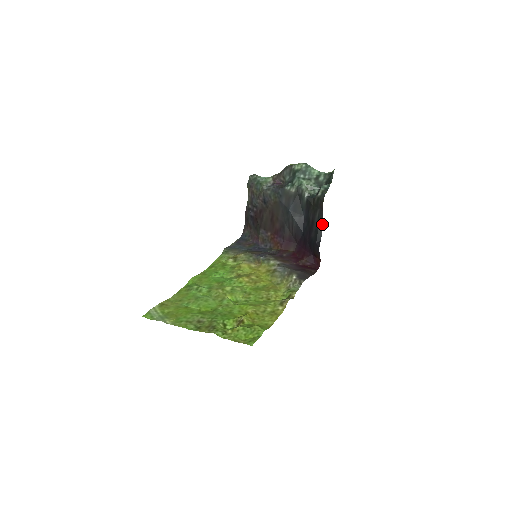
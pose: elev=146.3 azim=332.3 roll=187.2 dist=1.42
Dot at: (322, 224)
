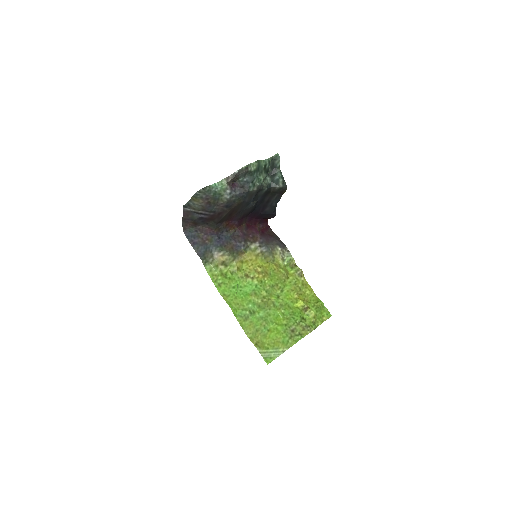
Dot at: occluded
